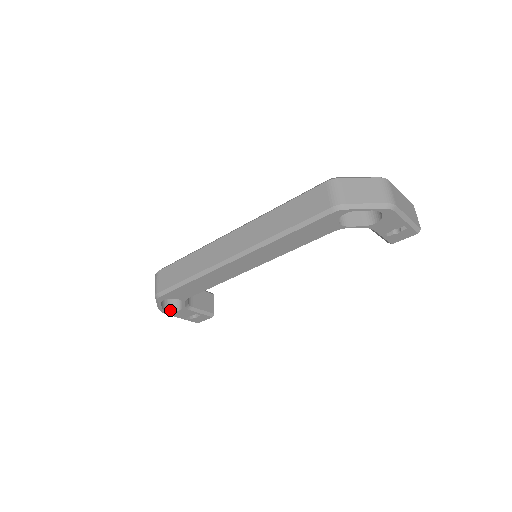
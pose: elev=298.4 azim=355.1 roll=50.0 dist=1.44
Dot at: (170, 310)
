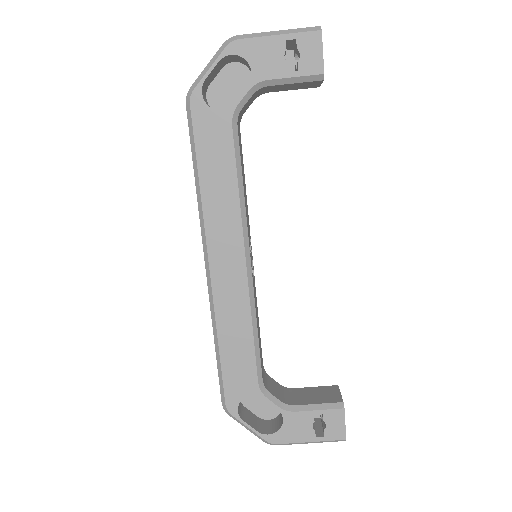
Dot at: (275, 431)
